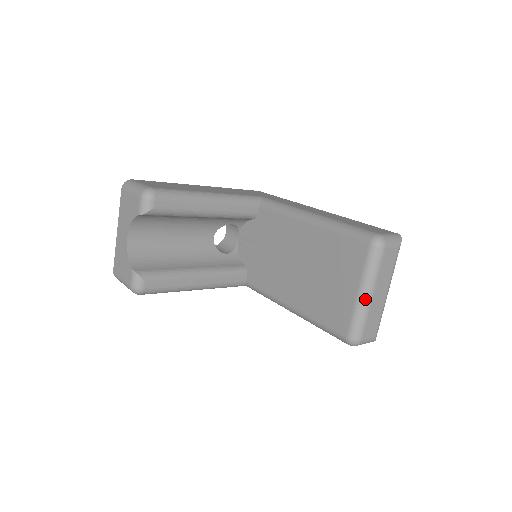
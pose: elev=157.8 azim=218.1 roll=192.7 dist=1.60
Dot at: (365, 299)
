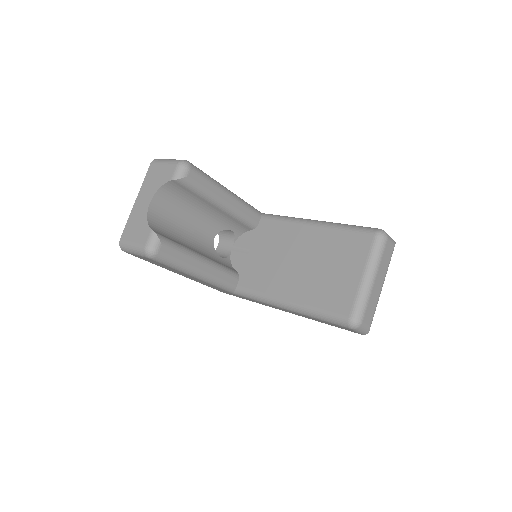
Dot at: (369, 282)
